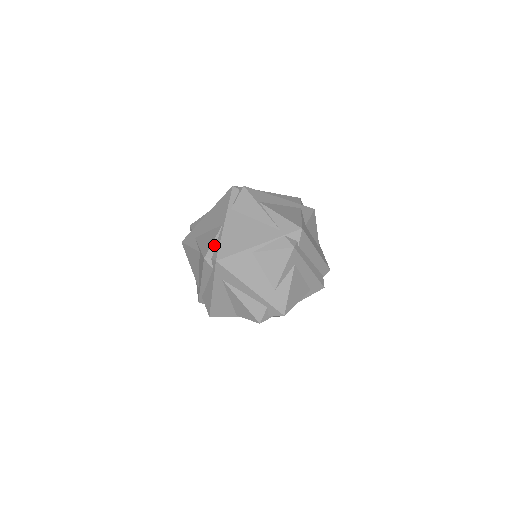
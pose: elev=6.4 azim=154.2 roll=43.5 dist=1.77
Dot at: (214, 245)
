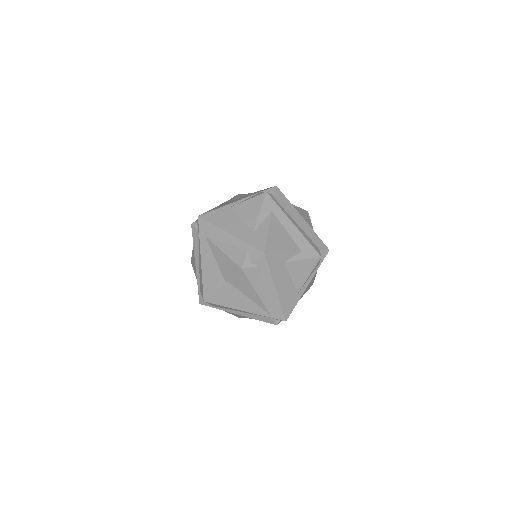
Dot at: occluded
